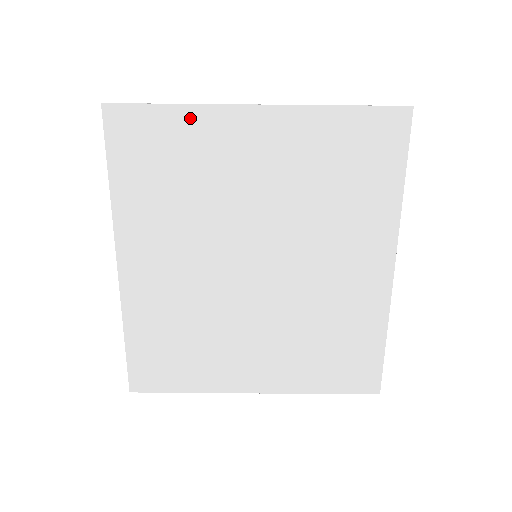
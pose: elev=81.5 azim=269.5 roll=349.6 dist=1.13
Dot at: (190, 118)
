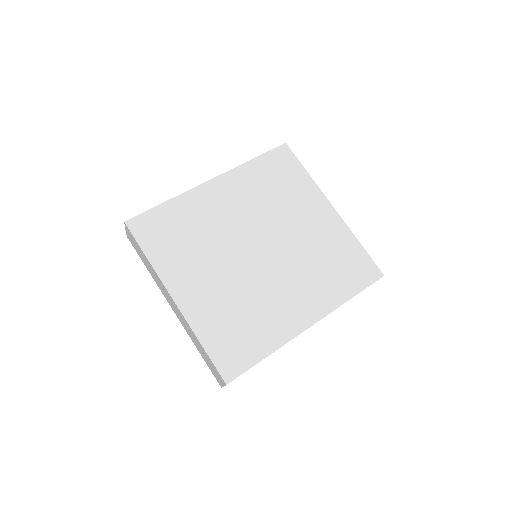
Dot at: (307, 181)
